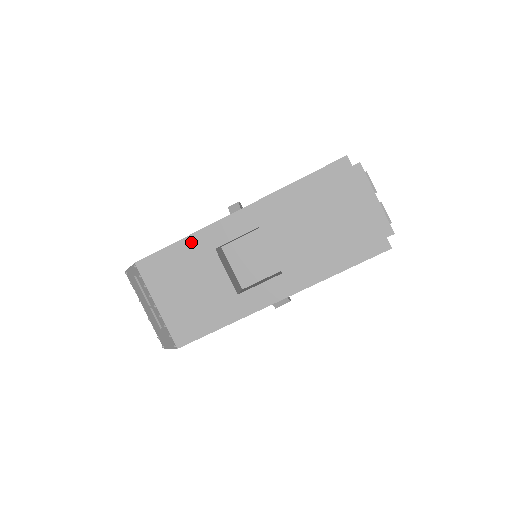
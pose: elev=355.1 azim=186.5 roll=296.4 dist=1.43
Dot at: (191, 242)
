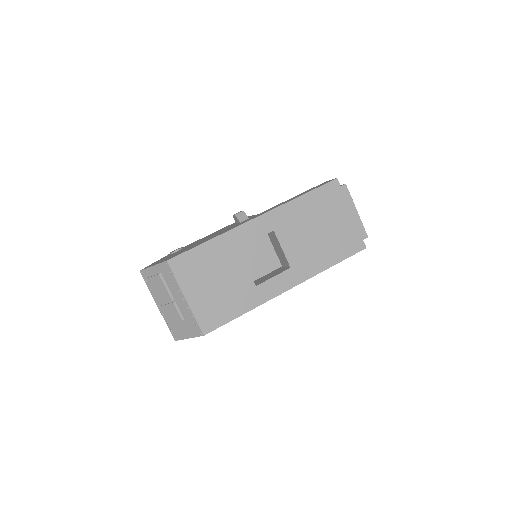
Dot at: (218, 242)
